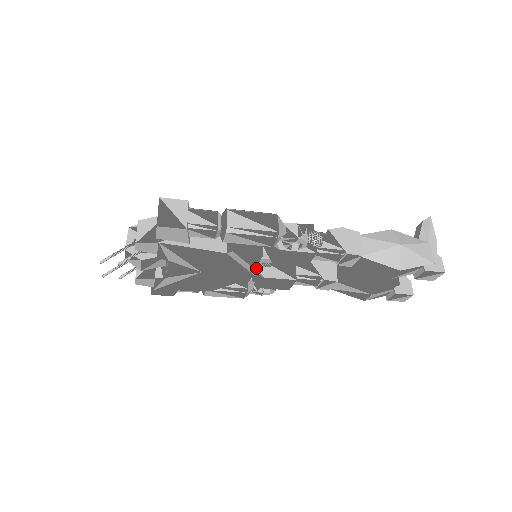
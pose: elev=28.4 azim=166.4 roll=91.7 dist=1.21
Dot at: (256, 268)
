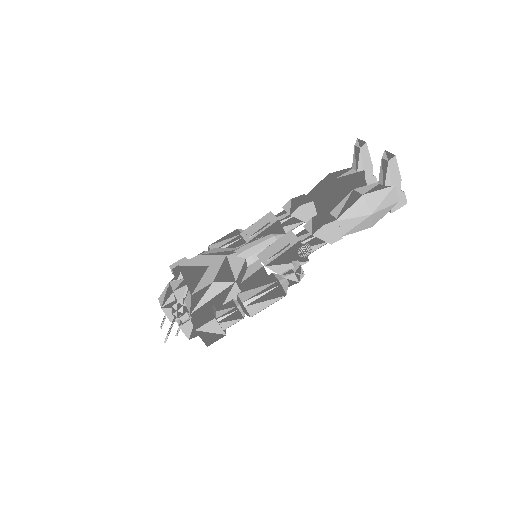
Dot at: occluded
